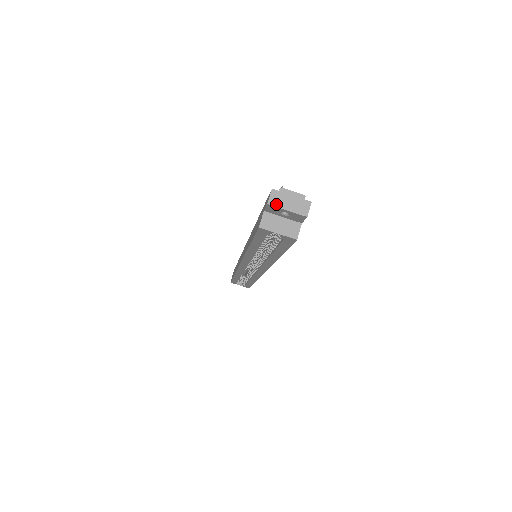
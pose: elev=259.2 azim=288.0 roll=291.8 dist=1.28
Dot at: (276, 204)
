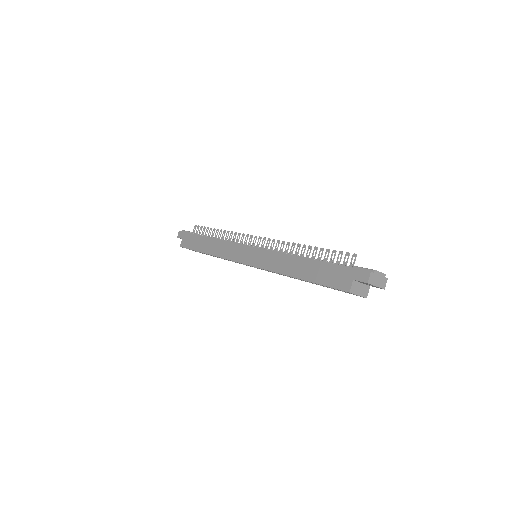
Dot at: (372, 283)
